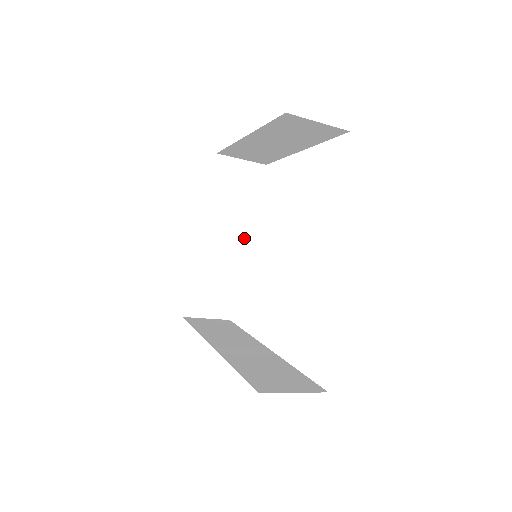
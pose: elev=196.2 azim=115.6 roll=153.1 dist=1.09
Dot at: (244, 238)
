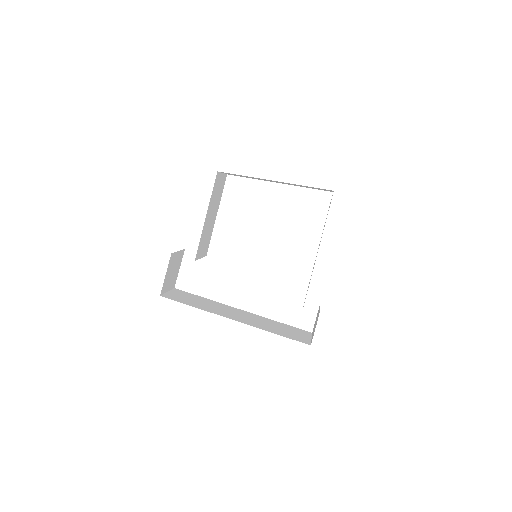
Dot at: (210, 231)
